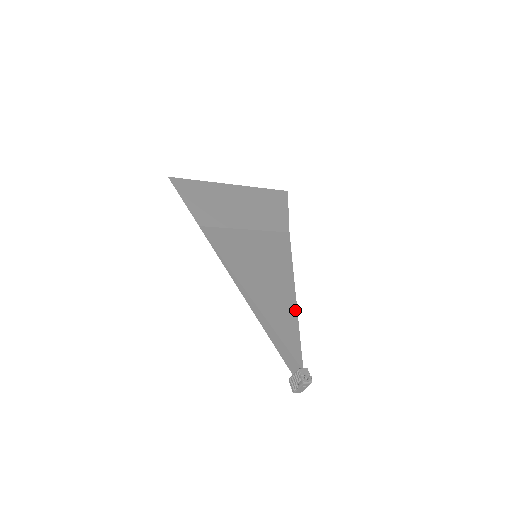
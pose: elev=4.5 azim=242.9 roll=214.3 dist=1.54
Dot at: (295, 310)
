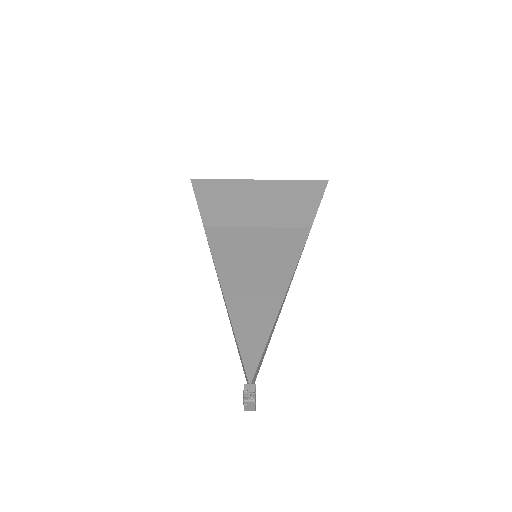
Dot at: (274, 317)
